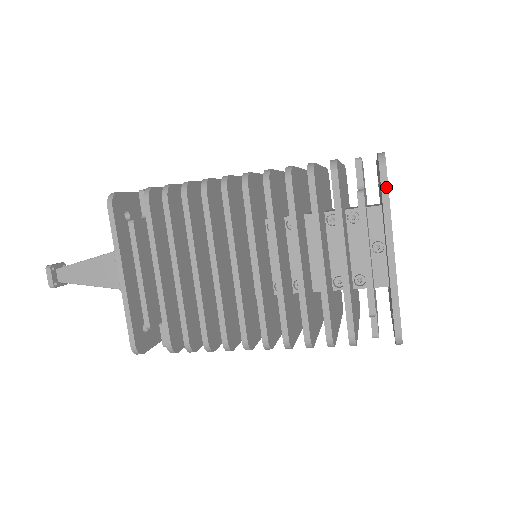
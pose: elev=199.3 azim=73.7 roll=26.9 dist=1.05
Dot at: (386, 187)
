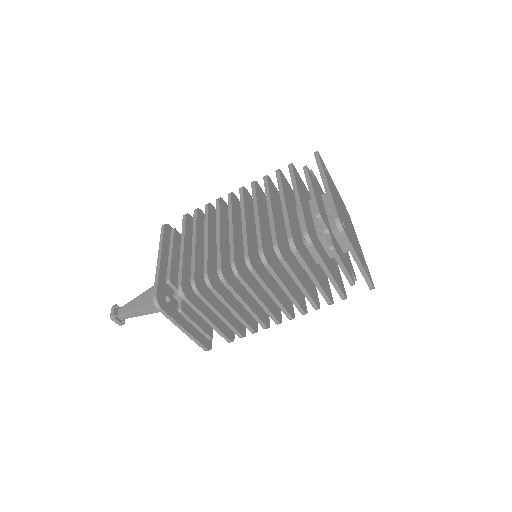
Dot at: (318, 159)
